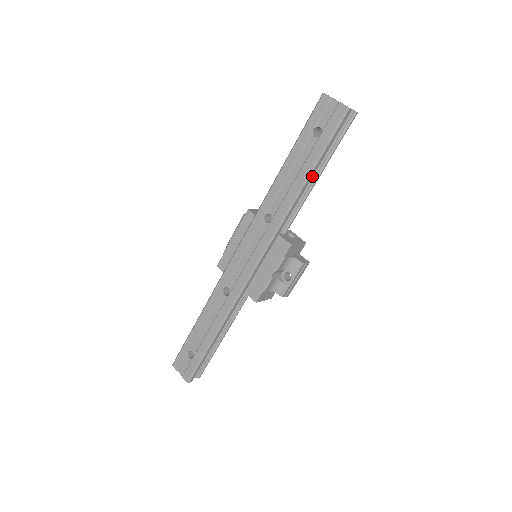
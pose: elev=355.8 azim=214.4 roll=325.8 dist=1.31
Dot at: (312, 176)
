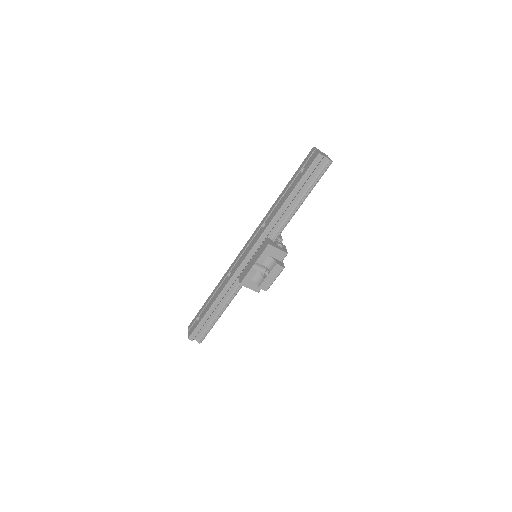
Dot at: (293, 198)
